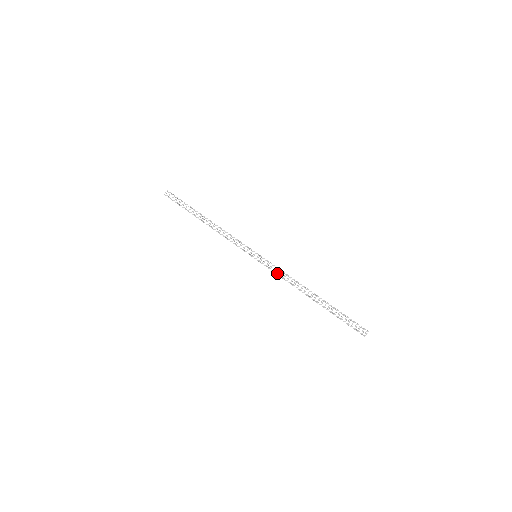
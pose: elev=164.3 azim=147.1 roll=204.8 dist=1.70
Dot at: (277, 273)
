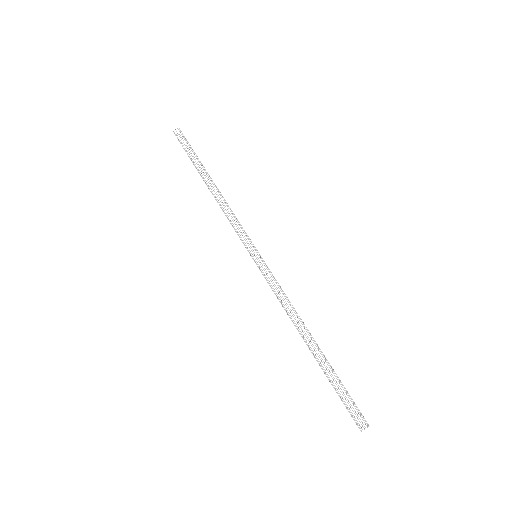
Dot at: occluded
